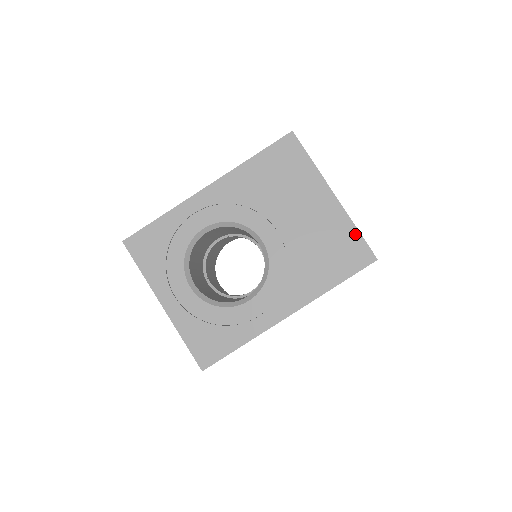
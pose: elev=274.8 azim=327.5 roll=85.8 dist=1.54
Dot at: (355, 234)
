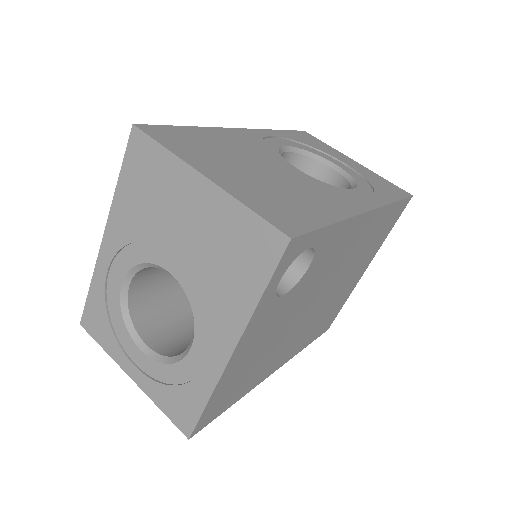
Dot at: (249, 216)
